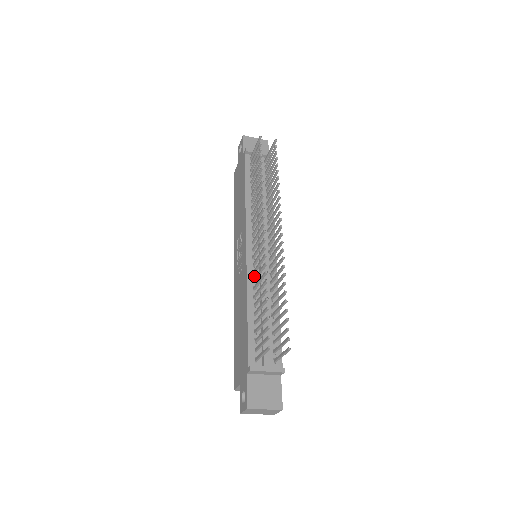
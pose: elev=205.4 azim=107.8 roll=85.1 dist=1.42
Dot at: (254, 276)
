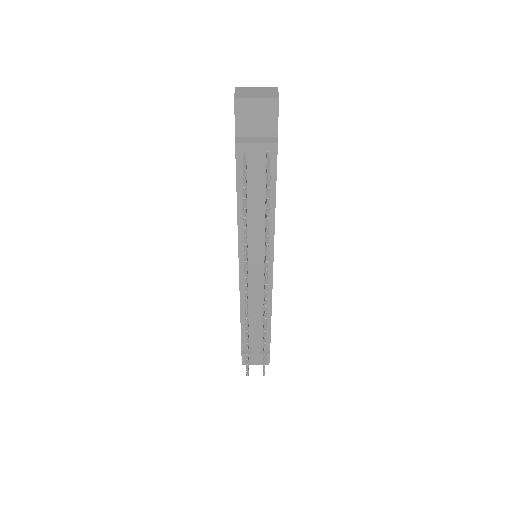
Dot at: occluded
